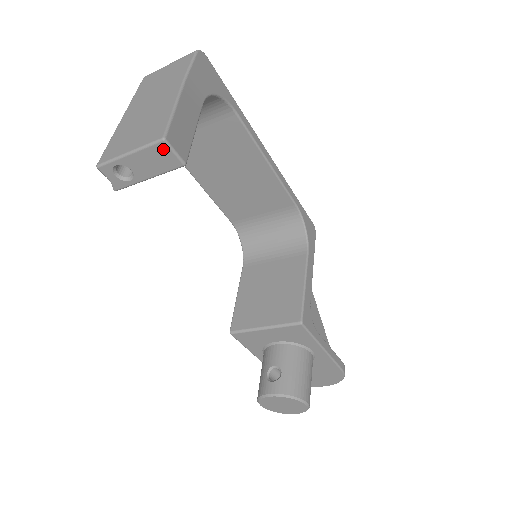
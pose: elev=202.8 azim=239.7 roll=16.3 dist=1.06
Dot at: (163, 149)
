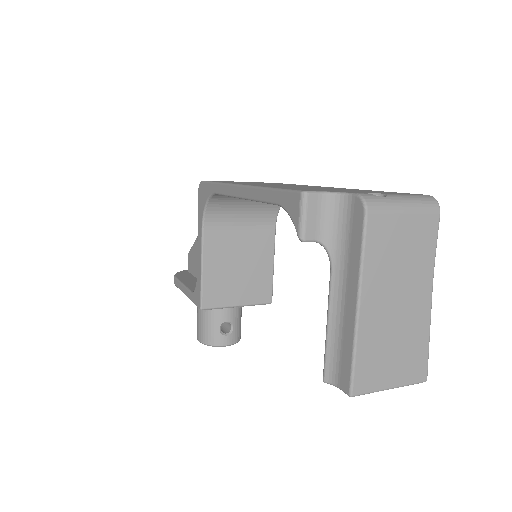
Dot at: occluded
